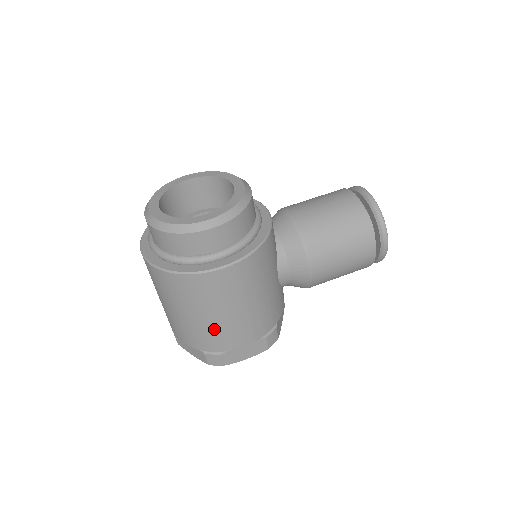
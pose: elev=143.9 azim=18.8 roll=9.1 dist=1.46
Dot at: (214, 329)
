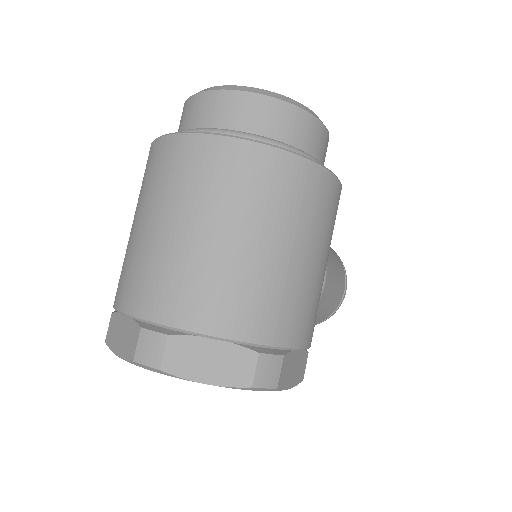
Dot at: (299, 288)
